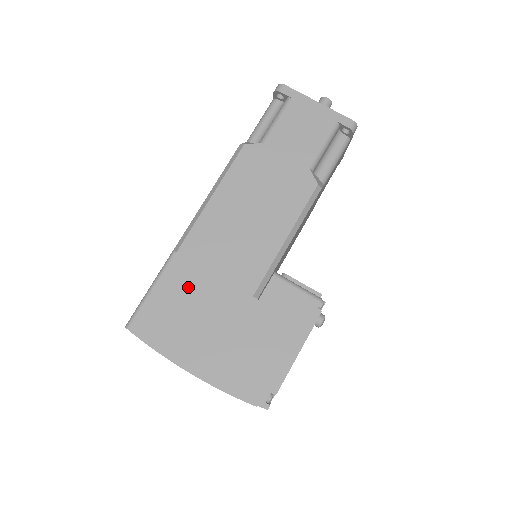
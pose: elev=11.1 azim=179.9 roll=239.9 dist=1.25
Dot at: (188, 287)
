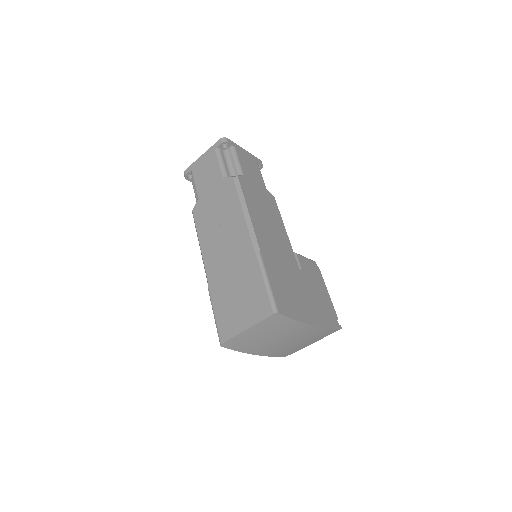
Dot at: (279, 273)
